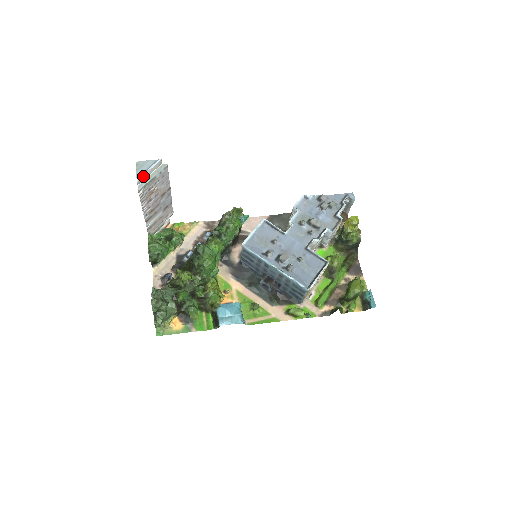
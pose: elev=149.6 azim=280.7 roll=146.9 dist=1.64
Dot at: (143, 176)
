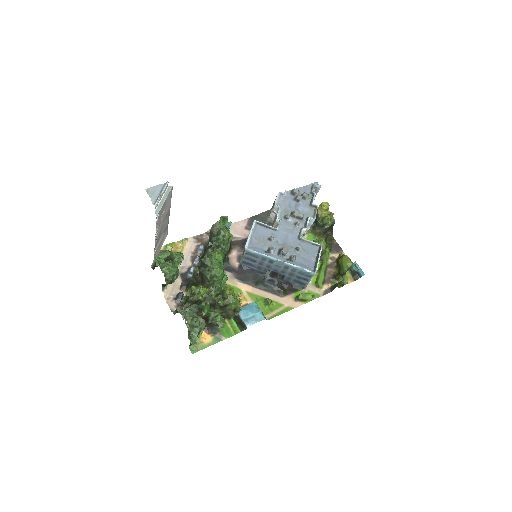
Dot at: (158, 201)
